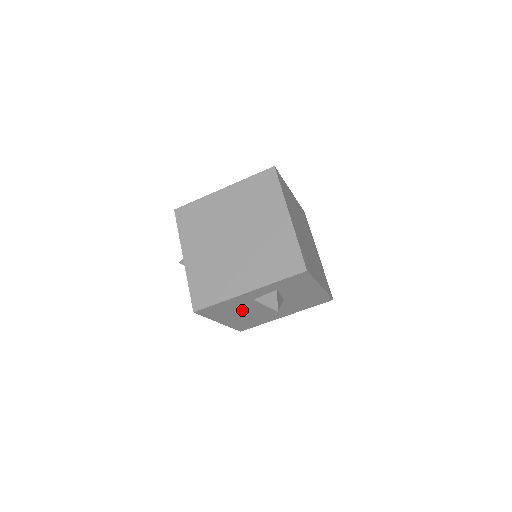
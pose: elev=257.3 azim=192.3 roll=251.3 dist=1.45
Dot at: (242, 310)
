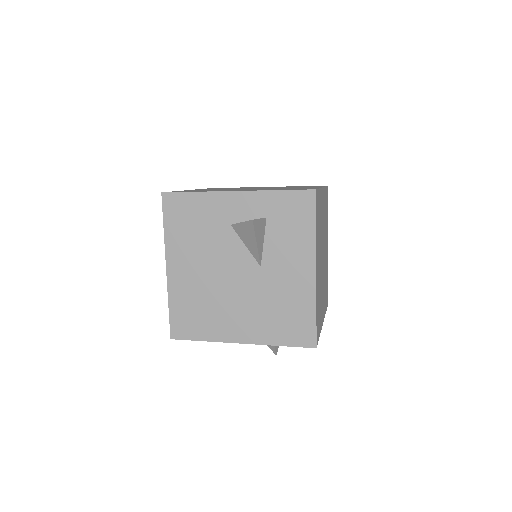
Dot at: (206, 250)
